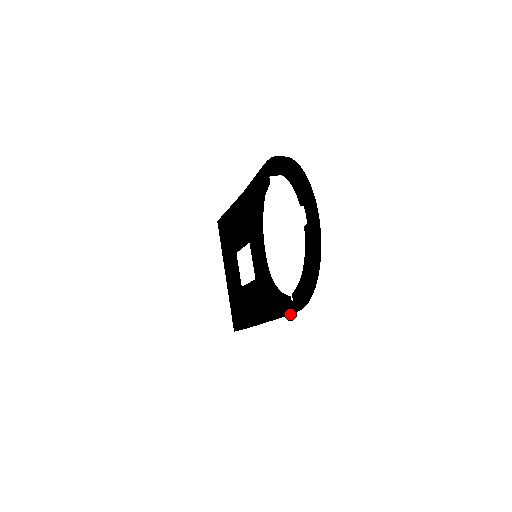
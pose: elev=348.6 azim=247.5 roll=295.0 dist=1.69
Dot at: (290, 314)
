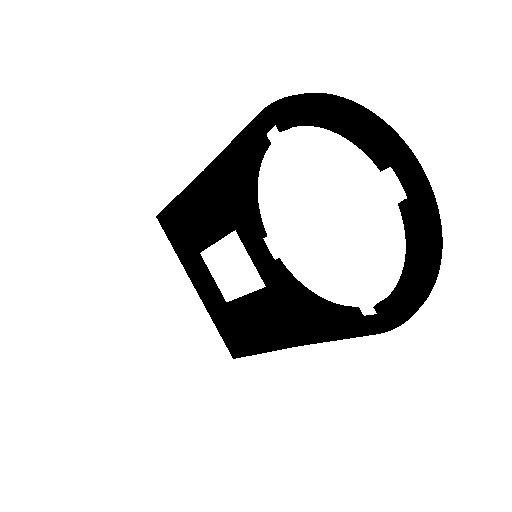
Dot at: occluded
